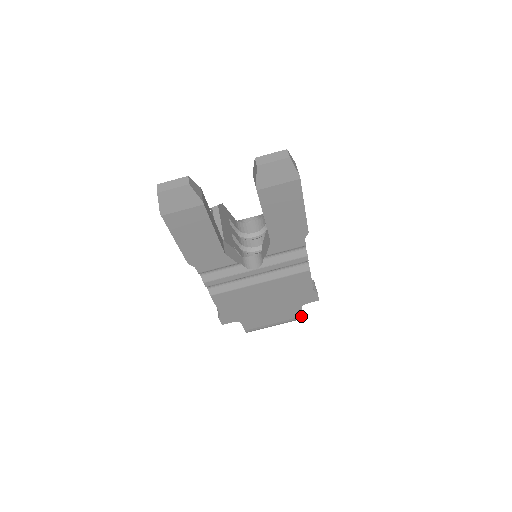
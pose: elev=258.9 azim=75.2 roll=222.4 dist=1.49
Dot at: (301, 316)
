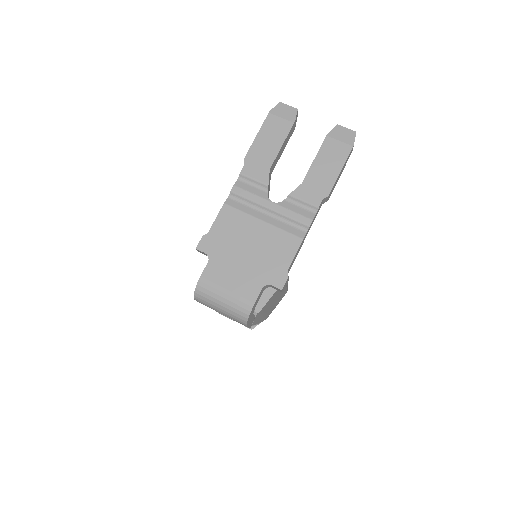
Dot at: (253, 302)
